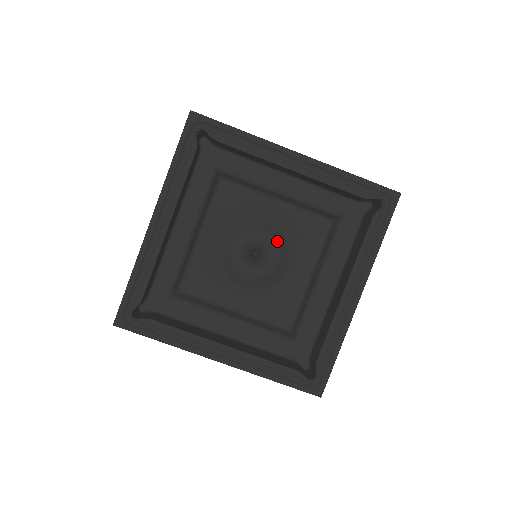
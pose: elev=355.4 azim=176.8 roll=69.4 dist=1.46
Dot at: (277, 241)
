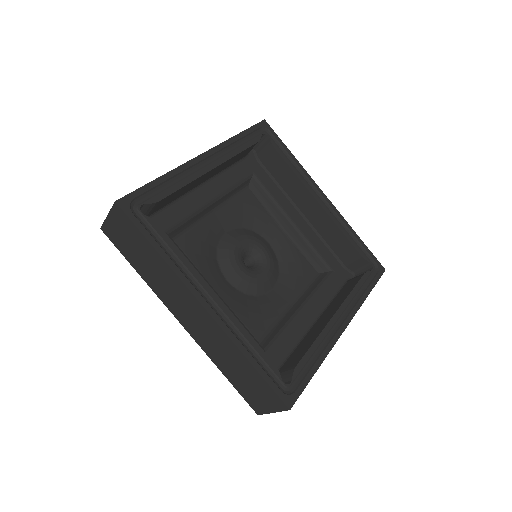
Dot at: (273, 260)
